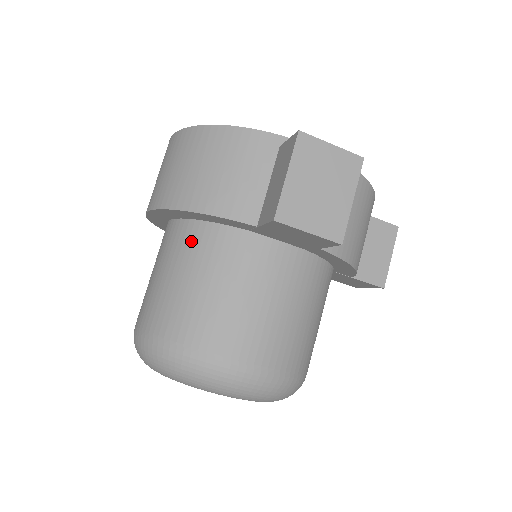
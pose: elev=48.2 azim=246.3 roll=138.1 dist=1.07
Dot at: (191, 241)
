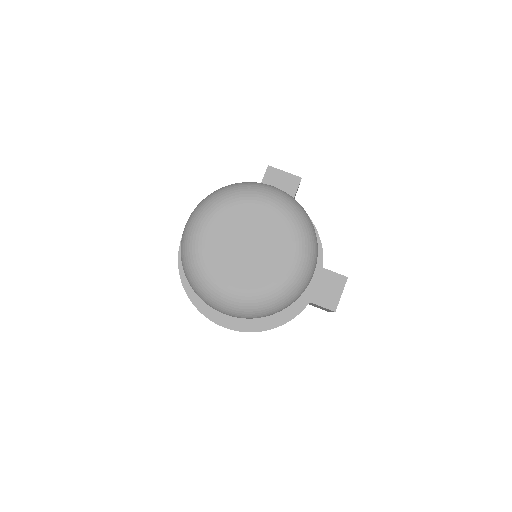
Dot at: occluded
